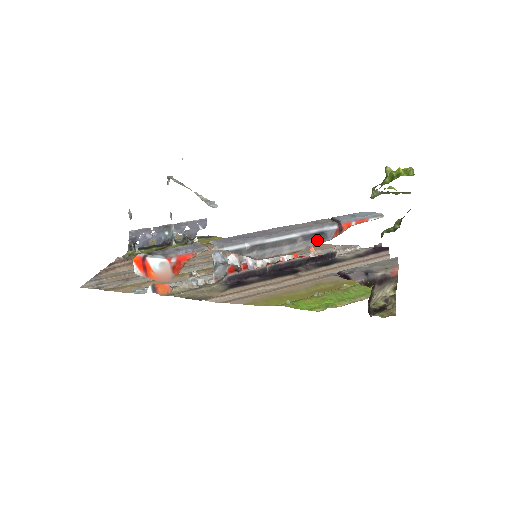
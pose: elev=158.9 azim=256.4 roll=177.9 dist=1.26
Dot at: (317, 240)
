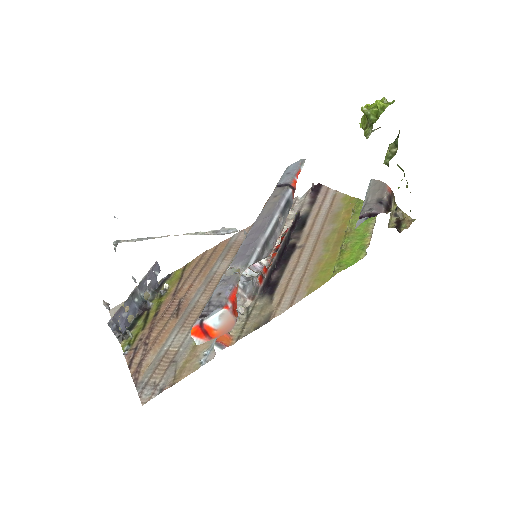
Dot at: (288, 210)
